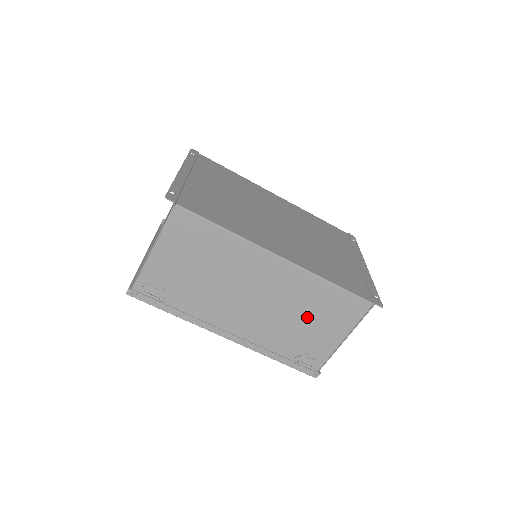
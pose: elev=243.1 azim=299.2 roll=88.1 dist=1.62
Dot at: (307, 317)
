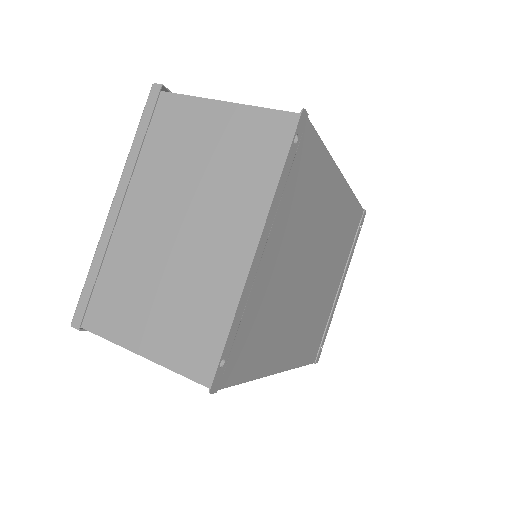
Dot at: occluded
